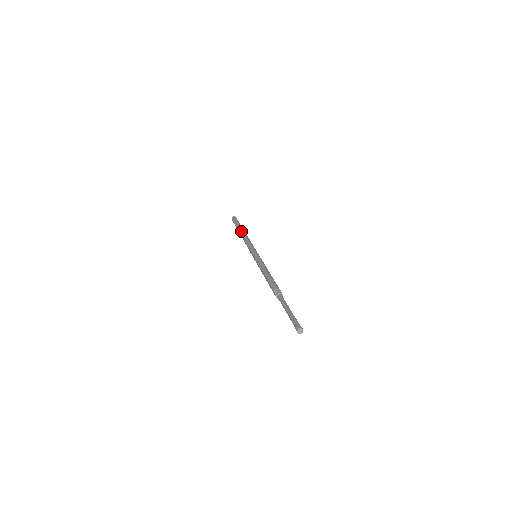
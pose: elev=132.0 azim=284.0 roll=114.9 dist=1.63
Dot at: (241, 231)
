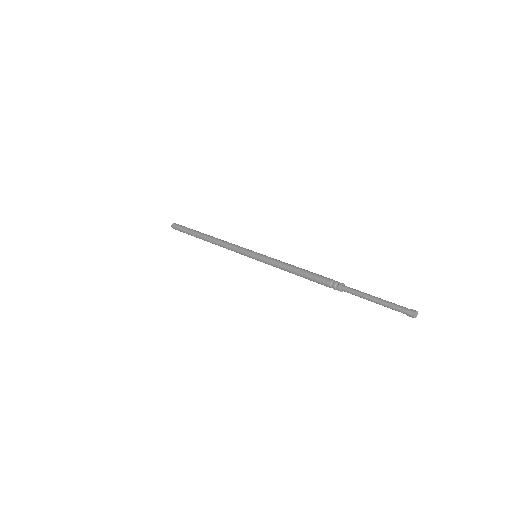
Dot at: (206, 234)
